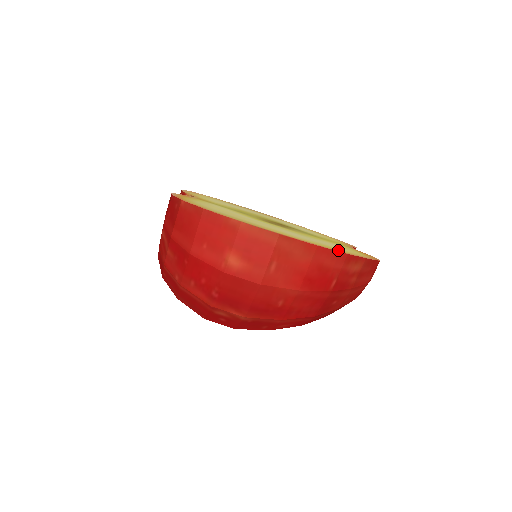
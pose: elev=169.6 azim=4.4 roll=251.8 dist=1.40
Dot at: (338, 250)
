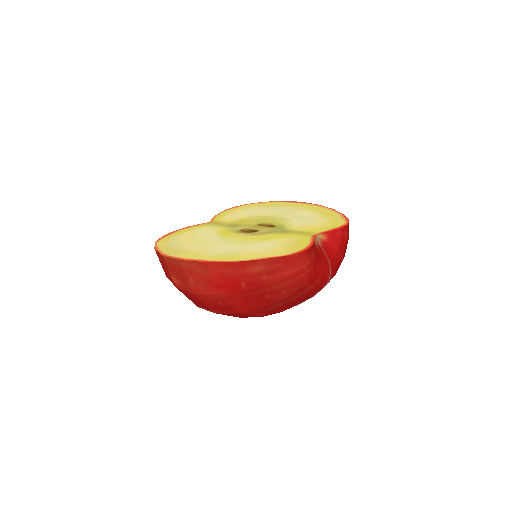
Dot at: (234, 259)
